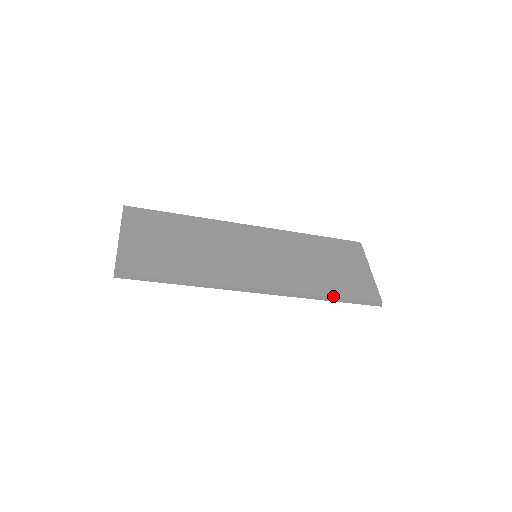
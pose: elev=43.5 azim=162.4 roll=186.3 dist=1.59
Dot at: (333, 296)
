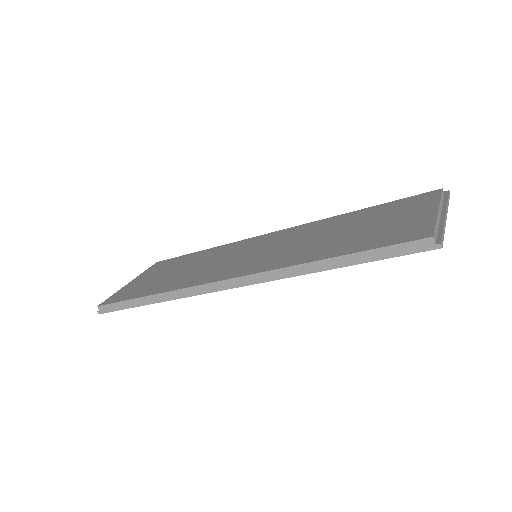
Dot at: (331, 257)
